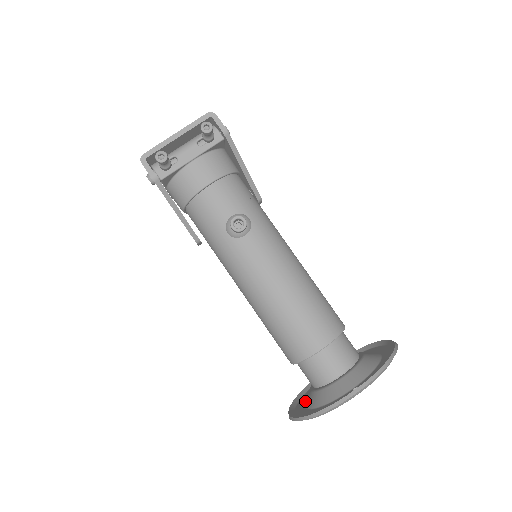
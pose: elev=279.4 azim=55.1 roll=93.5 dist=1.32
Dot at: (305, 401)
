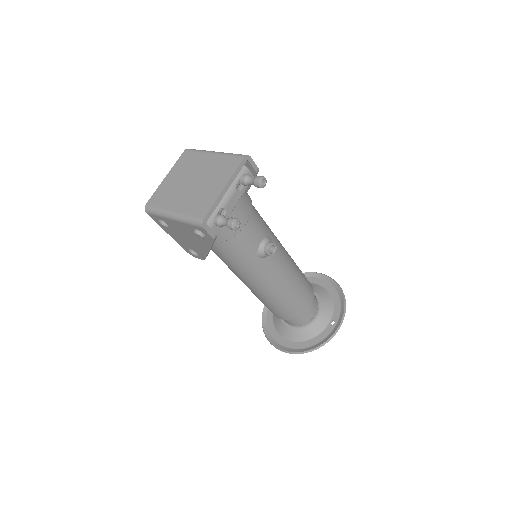
Dot at: (284, 335)
